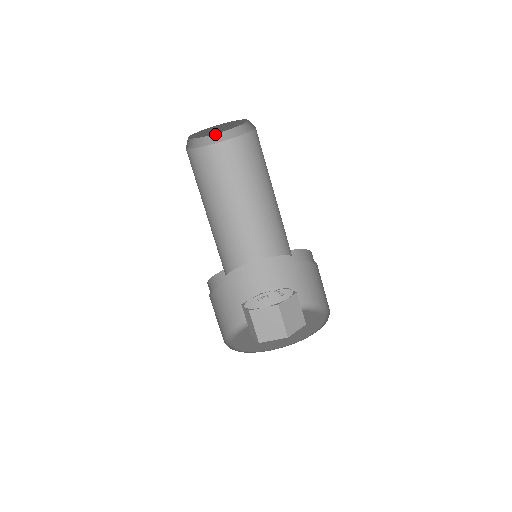
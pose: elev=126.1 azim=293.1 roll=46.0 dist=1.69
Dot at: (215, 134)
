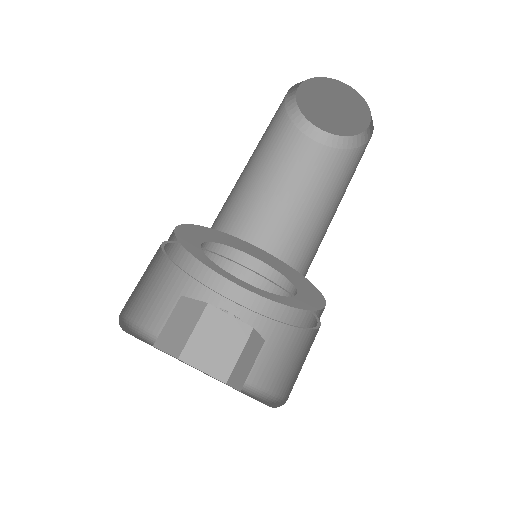
Dot at: (339, 136)
